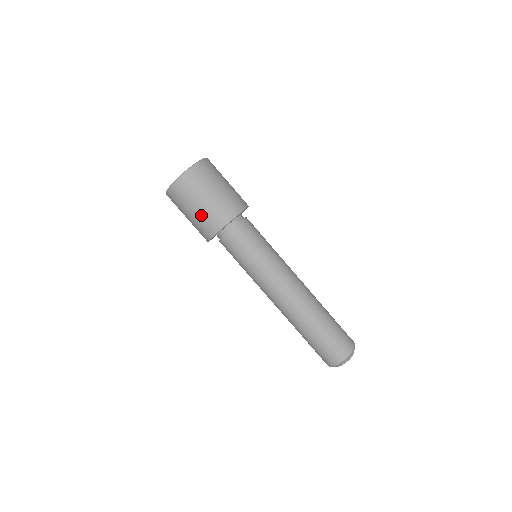
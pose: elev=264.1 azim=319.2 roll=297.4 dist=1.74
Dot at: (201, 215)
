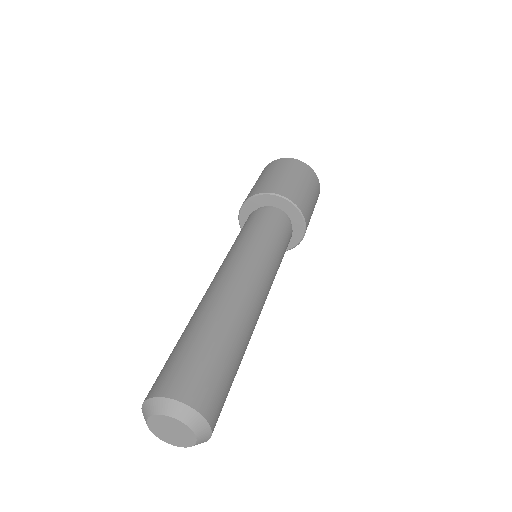
Dot at: (282, 180)
